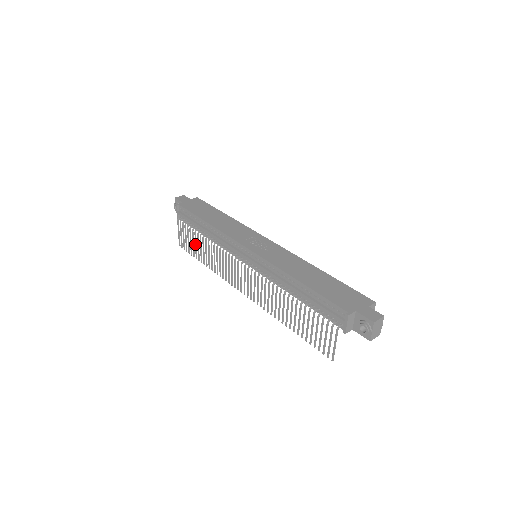
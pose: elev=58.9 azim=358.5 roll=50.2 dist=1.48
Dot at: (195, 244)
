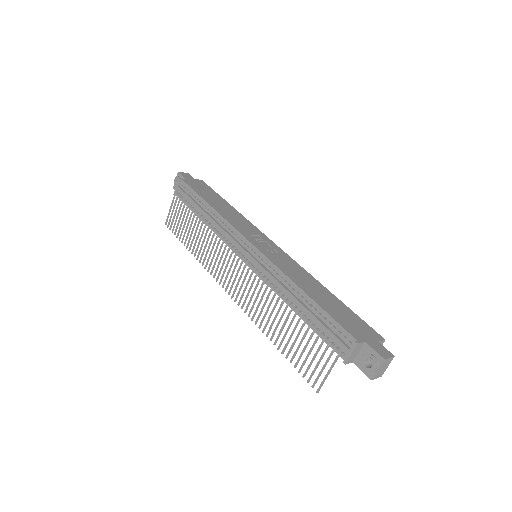
Dot at: (187, 226)
